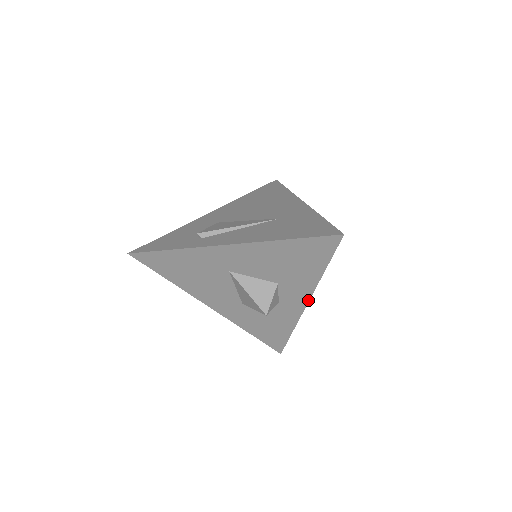
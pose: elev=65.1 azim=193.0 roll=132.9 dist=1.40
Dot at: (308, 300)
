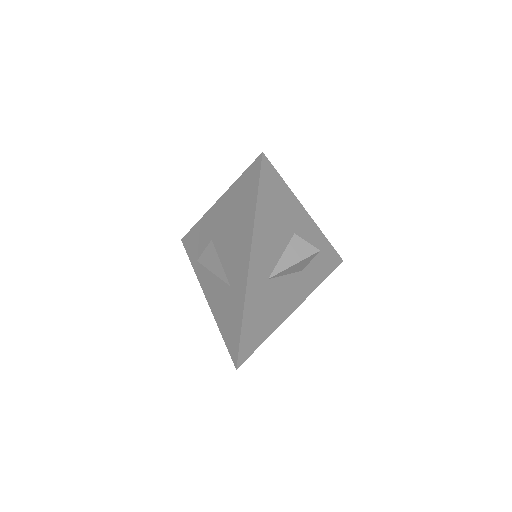
Dot at: (292, 312)
